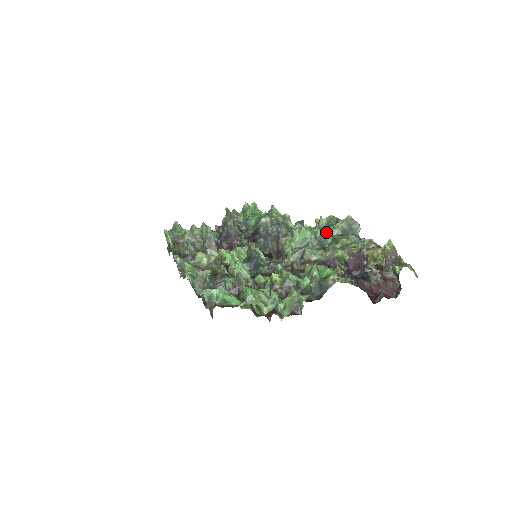
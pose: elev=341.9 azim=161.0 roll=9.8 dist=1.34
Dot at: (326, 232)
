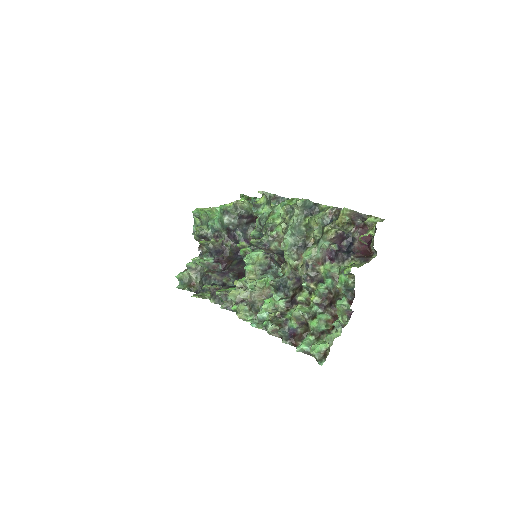
Dot at: (295, 223)
